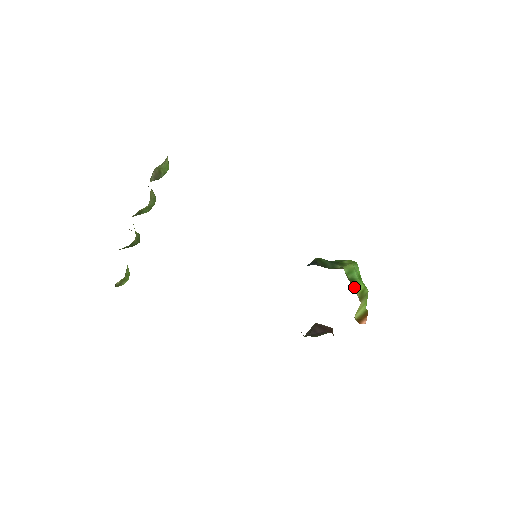
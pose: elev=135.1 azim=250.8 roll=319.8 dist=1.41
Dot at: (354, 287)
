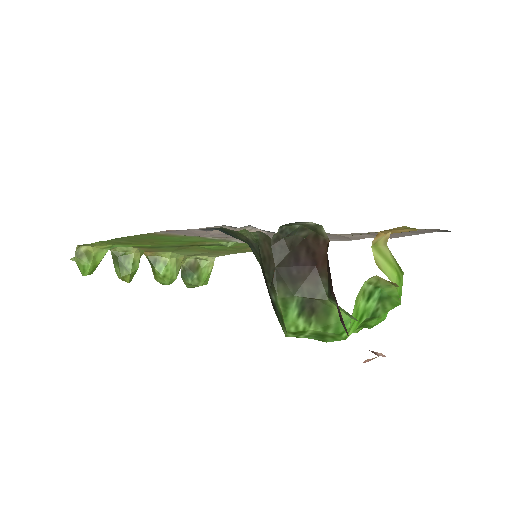
Dot at: occluded
